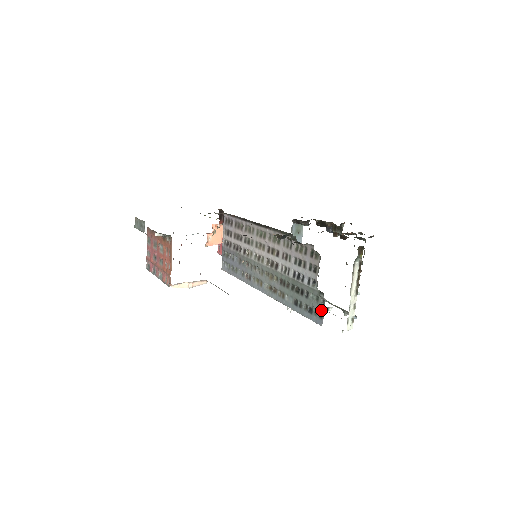
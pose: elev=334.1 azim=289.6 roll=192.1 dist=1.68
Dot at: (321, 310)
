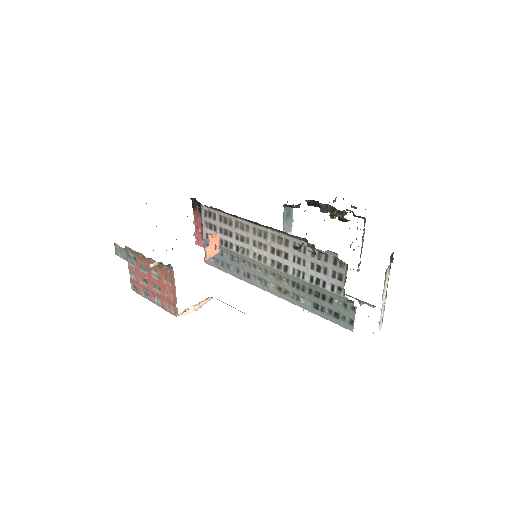
Dot at: (351, 317)
